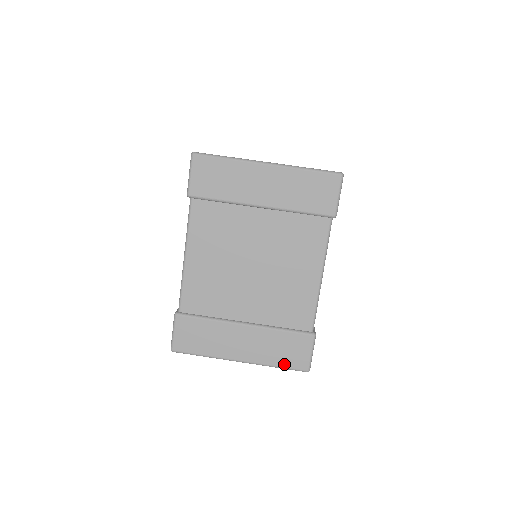
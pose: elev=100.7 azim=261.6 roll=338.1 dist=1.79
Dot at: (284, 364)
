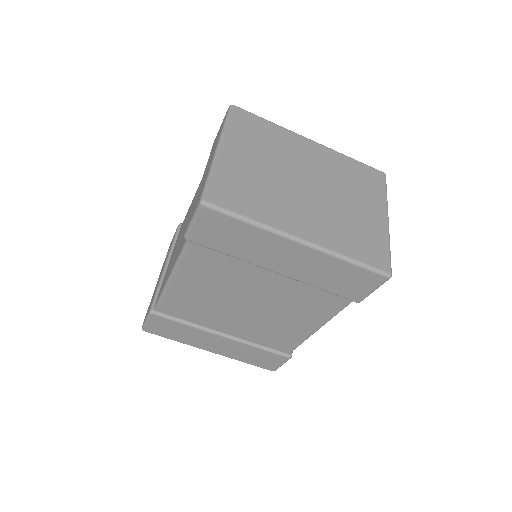
Dot at: (253, 363)
